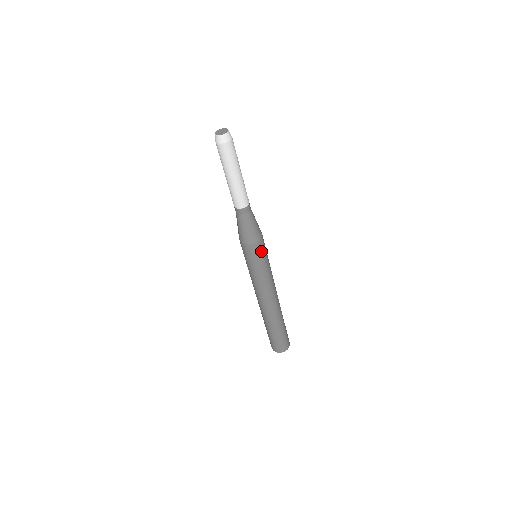
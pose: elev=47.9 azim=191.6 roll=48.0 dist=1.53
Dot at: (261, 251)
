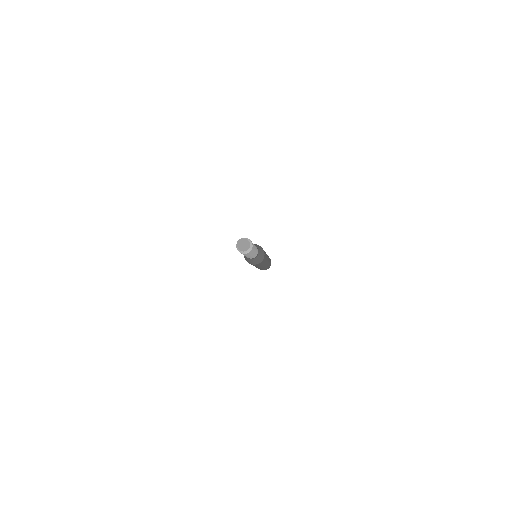
Dot at: (260, 263)
